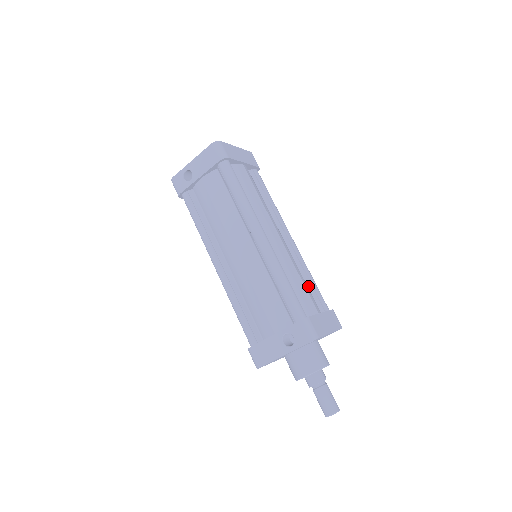
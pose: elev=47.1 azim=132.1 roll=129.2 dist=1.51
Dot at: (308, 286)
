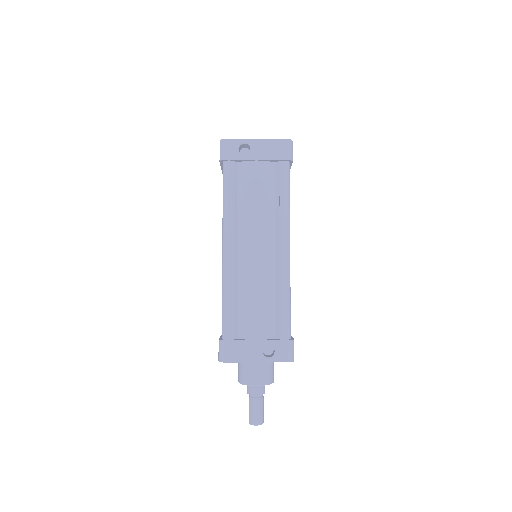
Dot at: occluded
